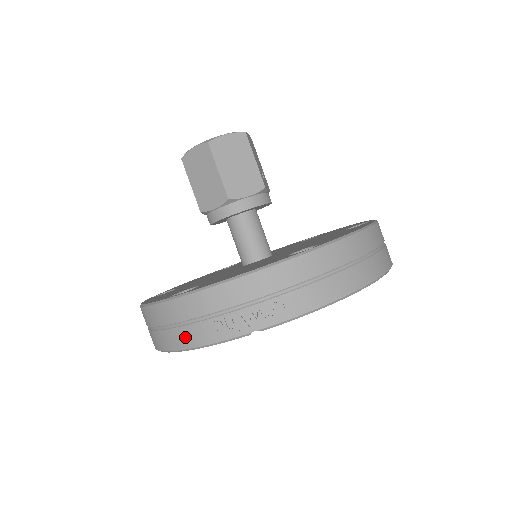
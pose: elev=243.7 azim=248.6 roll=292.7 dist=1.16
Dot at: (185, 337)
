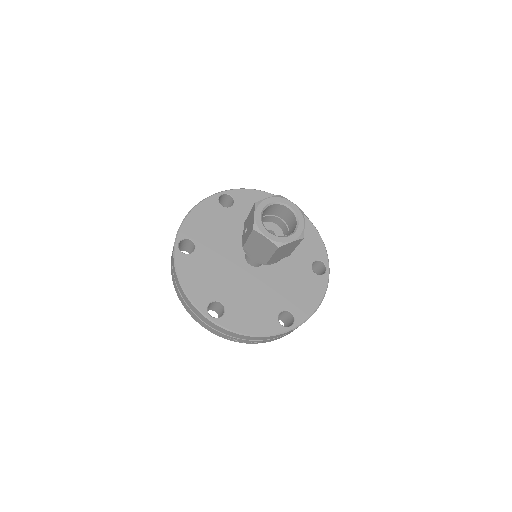
Dot at: (207, 327)
